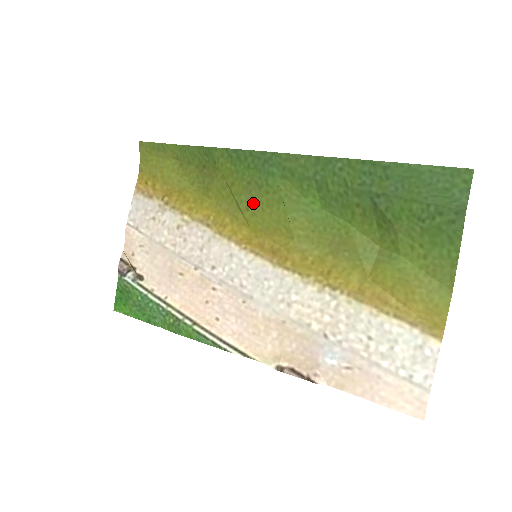
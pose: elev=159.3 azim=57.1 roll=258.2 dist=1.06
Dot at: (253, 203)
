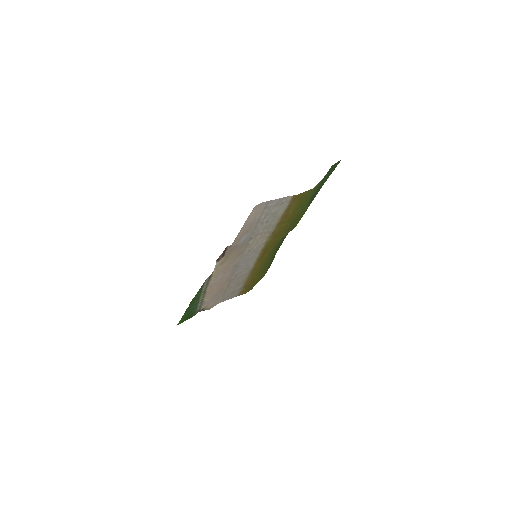
Dot at: (273, 249)
